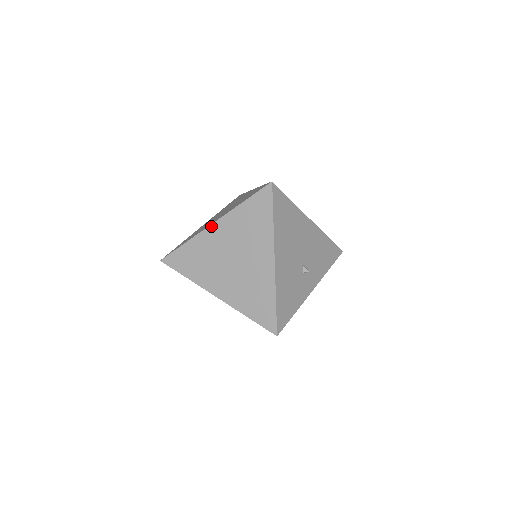
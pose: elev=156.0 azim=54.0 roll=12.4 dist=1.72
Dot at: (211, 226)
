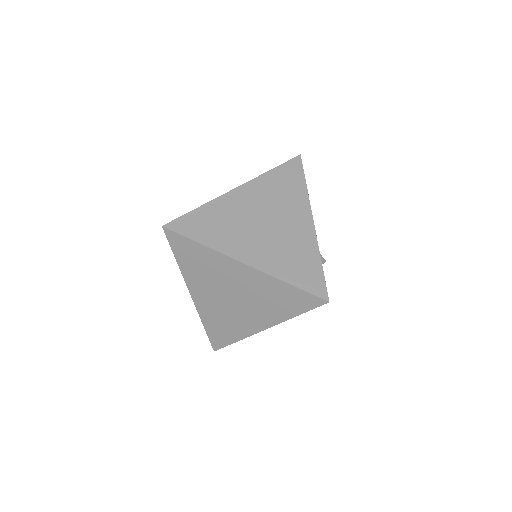
Dot at: (234, 190)
